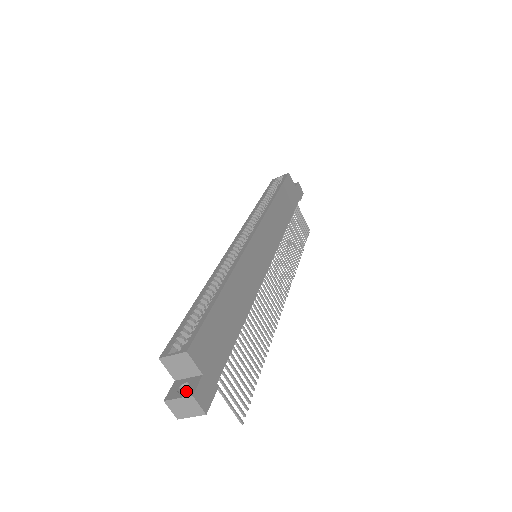
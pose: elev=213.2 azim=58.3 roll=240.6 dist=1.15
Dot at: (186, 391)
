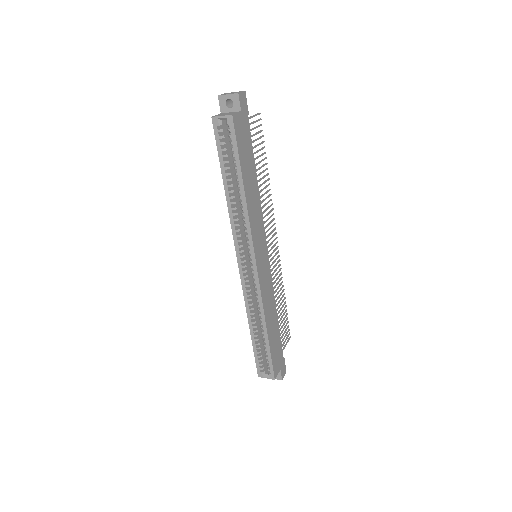
Dot at: (276, 377)
